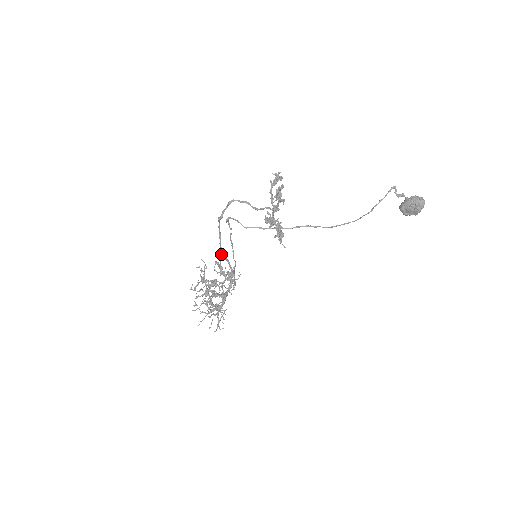
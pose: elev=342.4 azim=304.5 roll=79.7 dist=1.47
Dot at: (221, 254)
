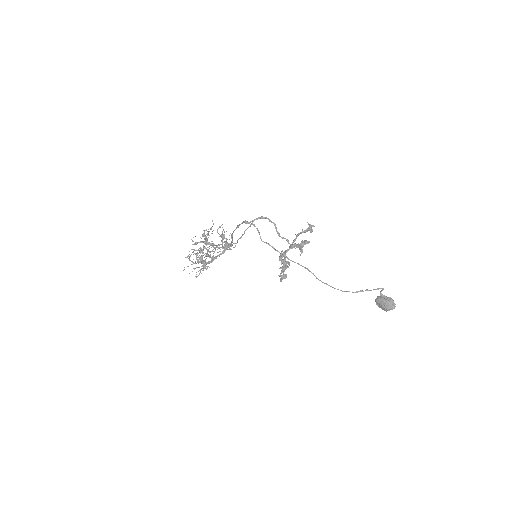
Dot at: (231, 235)
